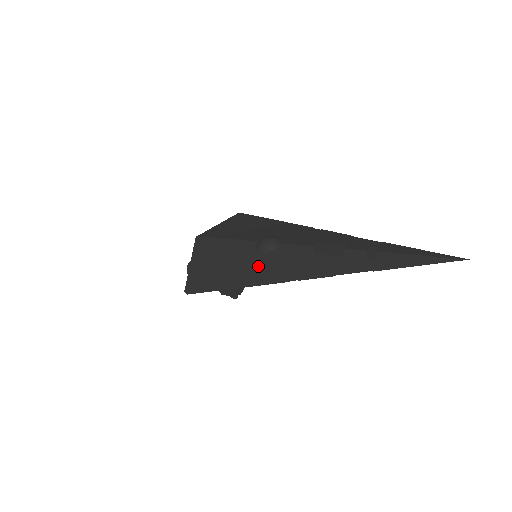
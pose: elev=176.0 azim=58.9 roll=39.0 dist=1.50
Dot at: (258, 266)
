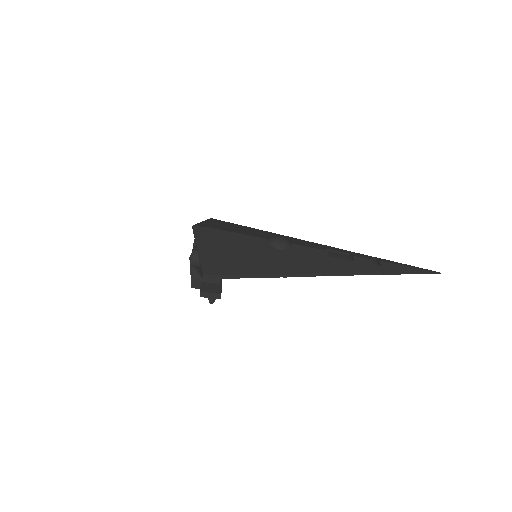
Dot at: (280, 260)
